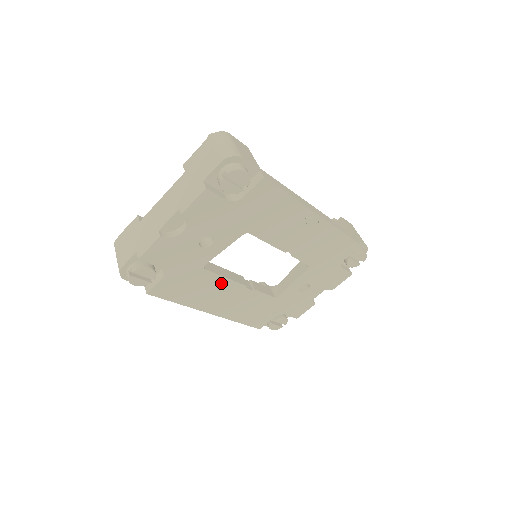
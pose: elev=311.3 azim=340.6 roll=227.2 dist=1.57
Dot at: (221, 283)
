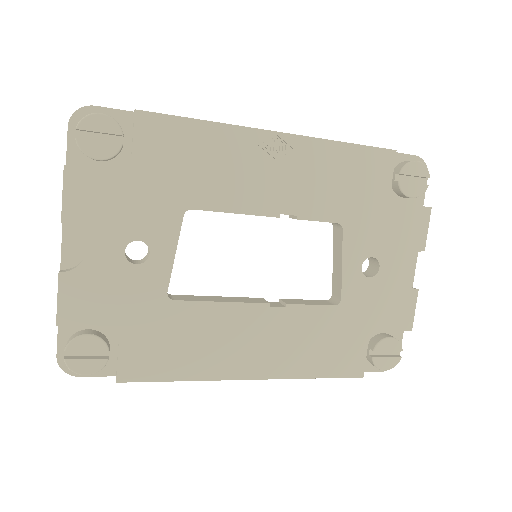
Dot at: (221, 315)
